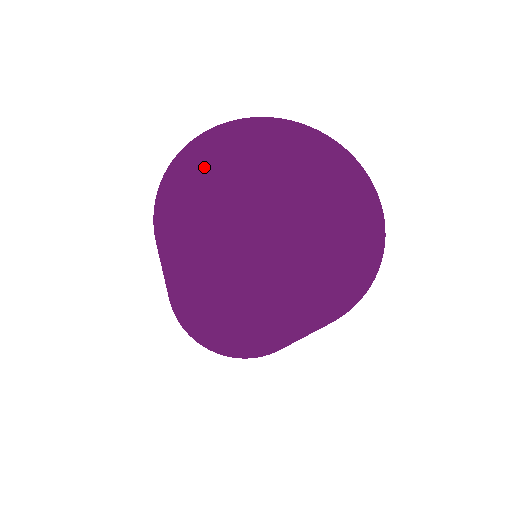
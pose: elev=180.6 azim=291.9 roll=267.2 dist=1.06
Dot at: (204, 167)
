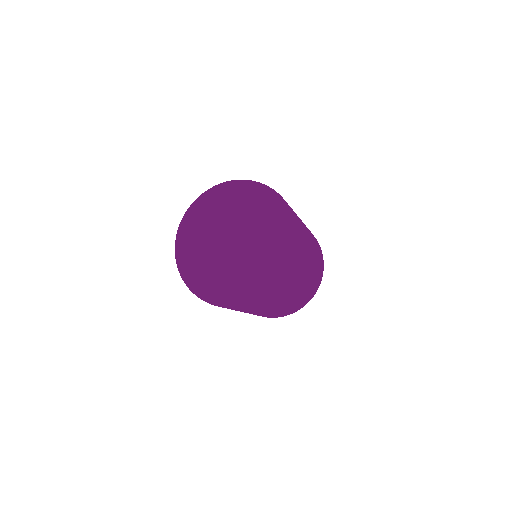
Dot at: (202, 213)
